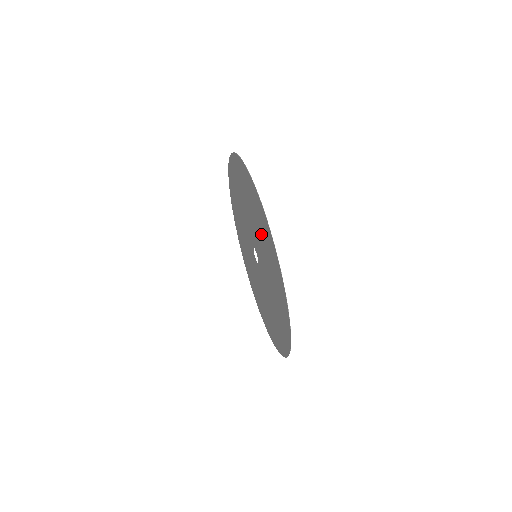
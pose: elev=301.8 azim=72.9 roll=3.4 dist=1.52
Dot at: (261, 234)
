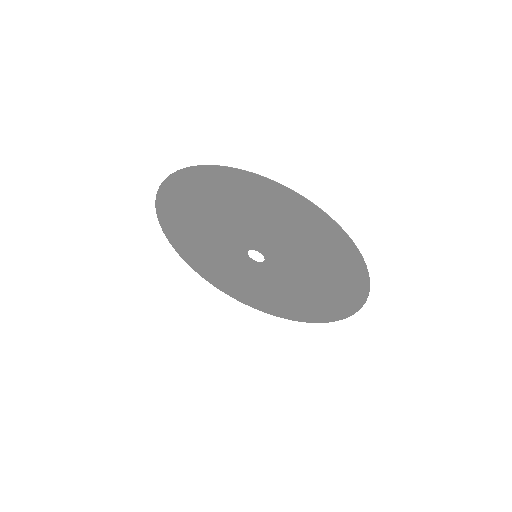
Dot at: (321, 267)
